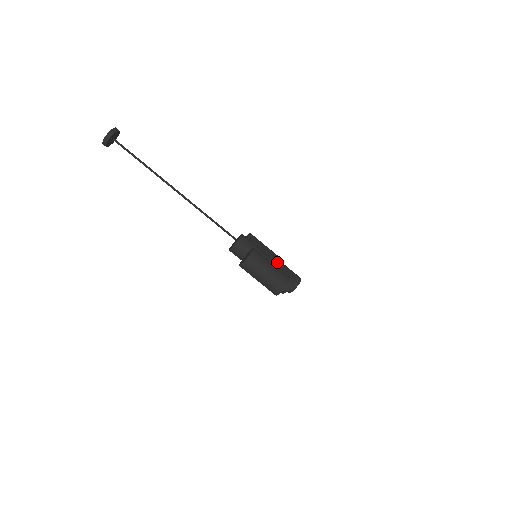
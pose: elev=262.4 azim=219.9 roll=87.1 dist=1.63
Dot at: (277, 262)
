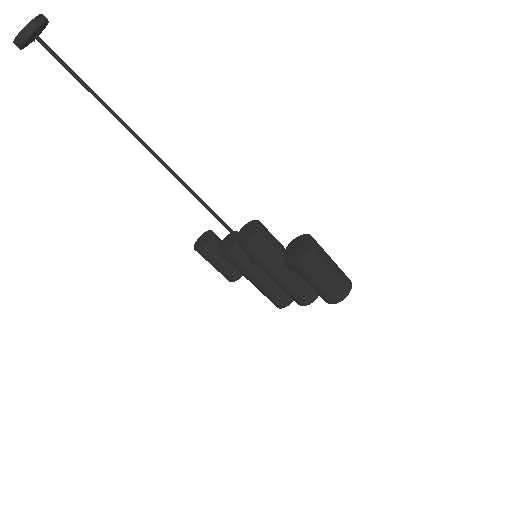
Dot at: occluded
